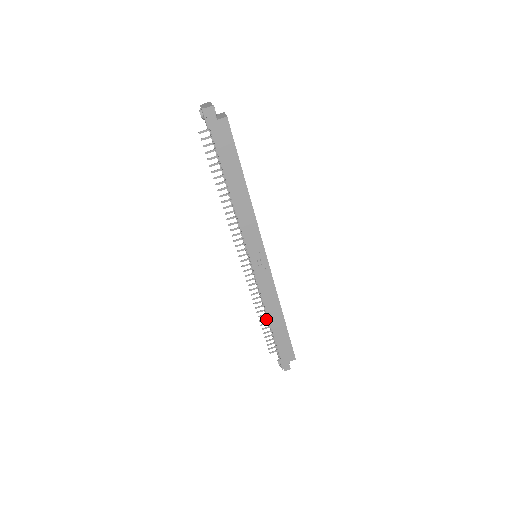
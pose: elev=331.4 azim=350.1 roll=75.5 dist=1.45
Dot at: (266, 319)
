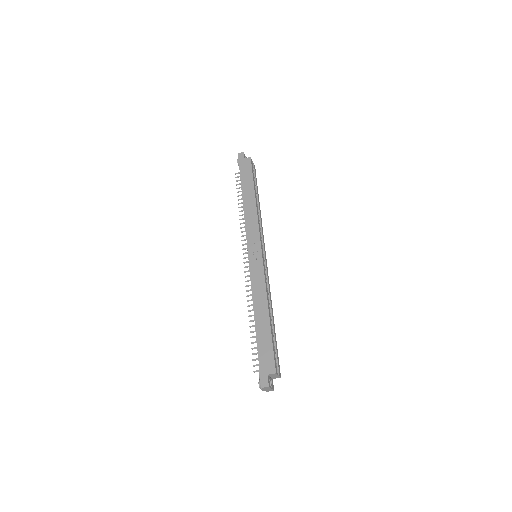
Dot at: occluded
